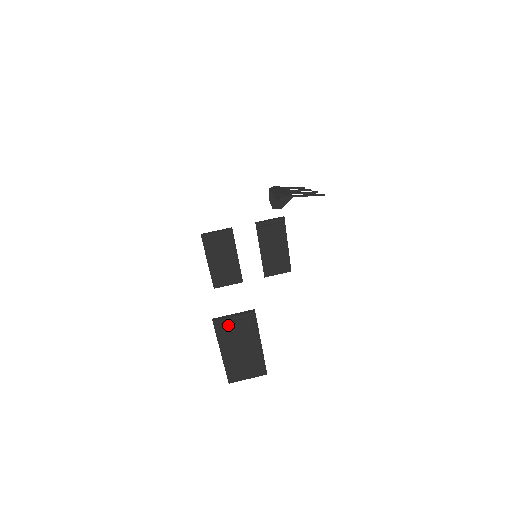
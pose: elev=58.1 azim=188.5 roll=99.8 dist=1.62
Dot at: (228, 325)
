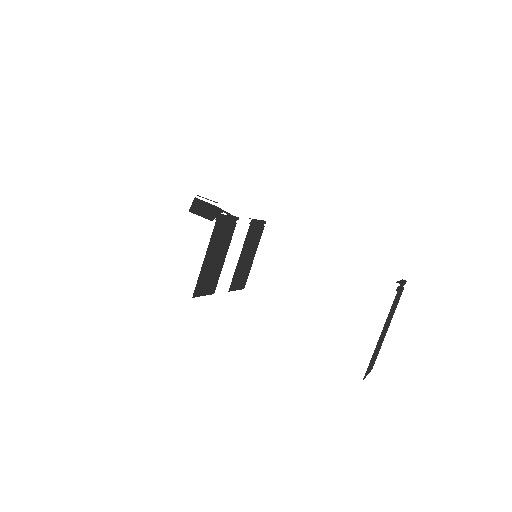
Dot at: (398, 293)
